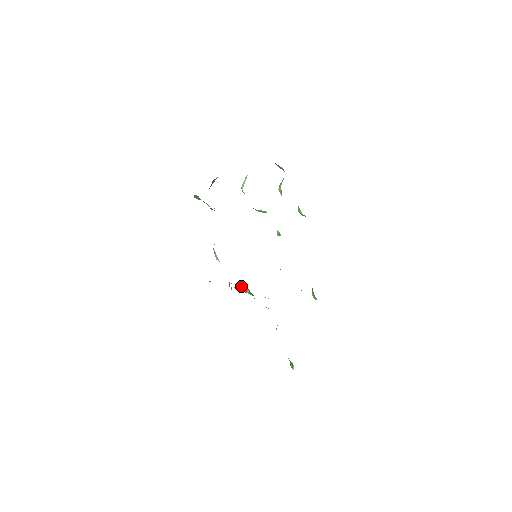
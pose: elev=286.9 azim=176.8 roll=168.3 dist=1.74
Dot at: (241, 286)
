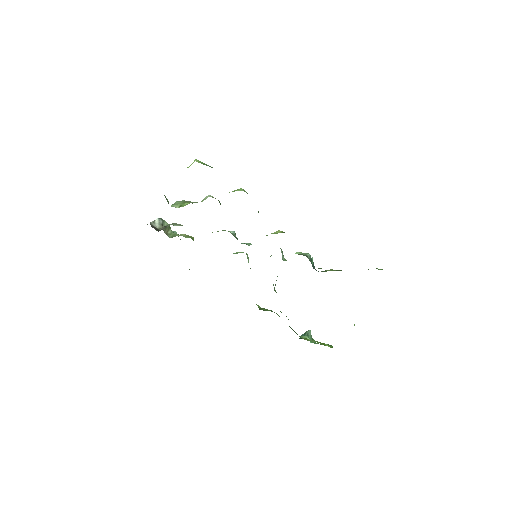
Dot at: occluded
